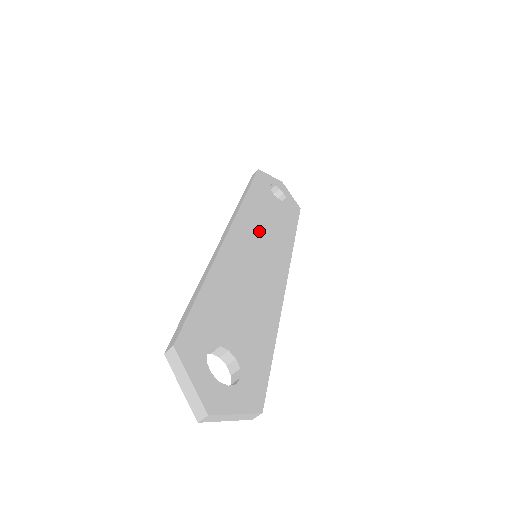
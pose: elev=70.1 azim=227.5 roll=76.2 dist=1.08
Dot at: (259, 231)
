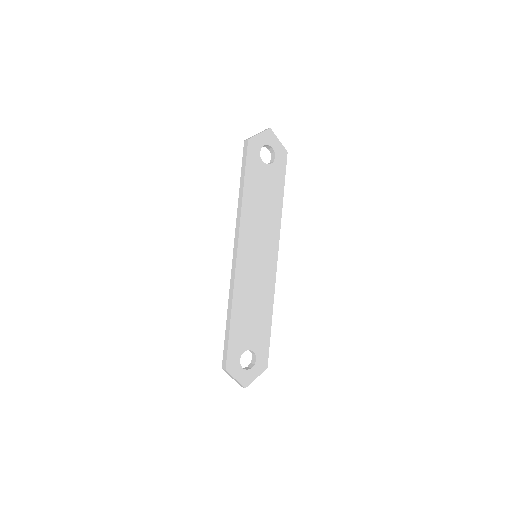
Dot at: (256, 232)
